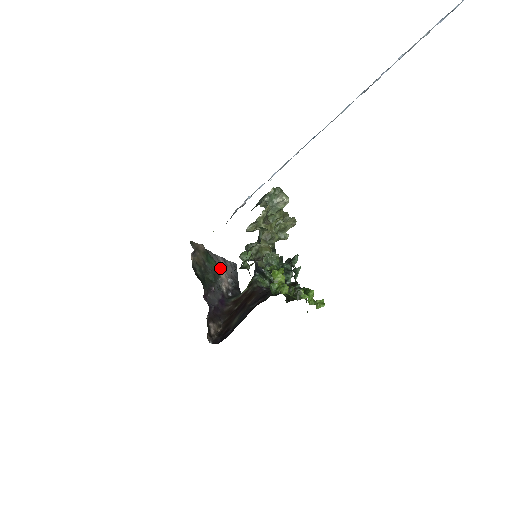
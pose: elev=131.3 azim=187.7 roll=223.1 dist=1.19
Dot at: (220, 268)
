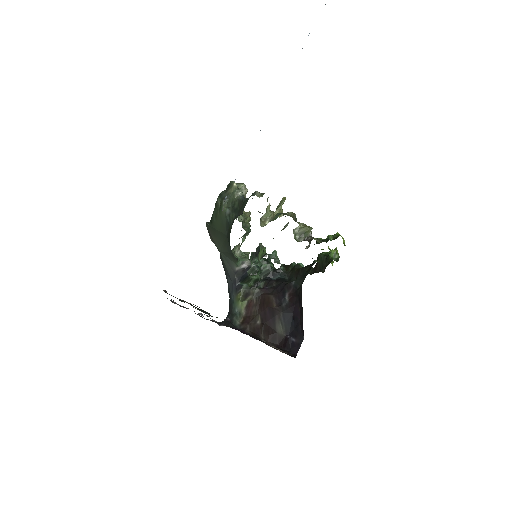
Dot at: (187, 308)
